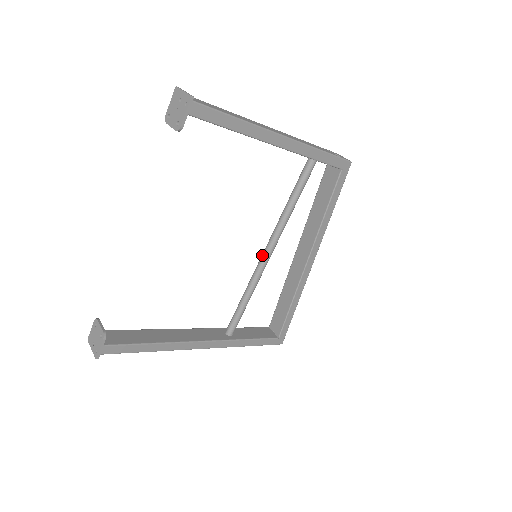
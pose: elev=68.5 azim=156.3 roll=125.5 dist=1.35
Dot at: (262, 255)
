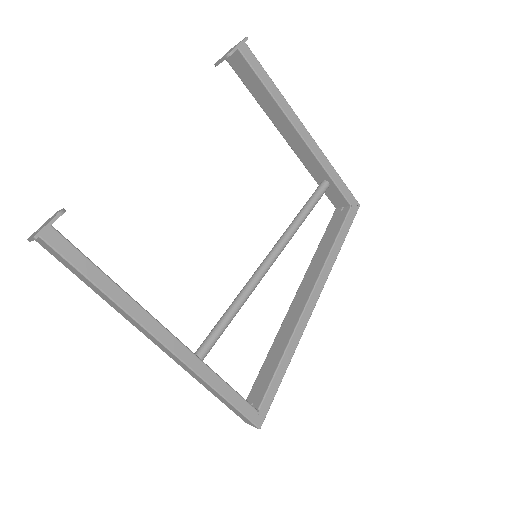
Dot at: (262, 262)
